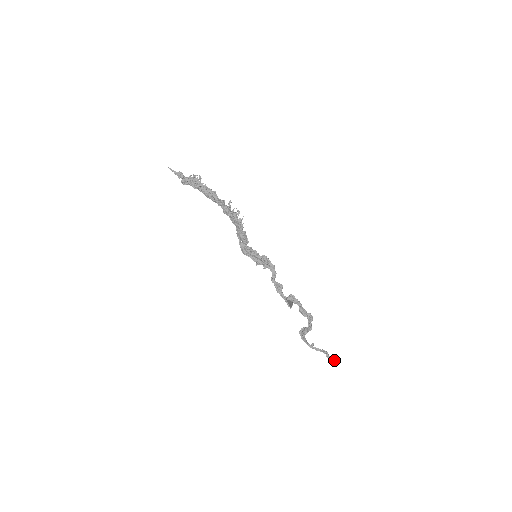
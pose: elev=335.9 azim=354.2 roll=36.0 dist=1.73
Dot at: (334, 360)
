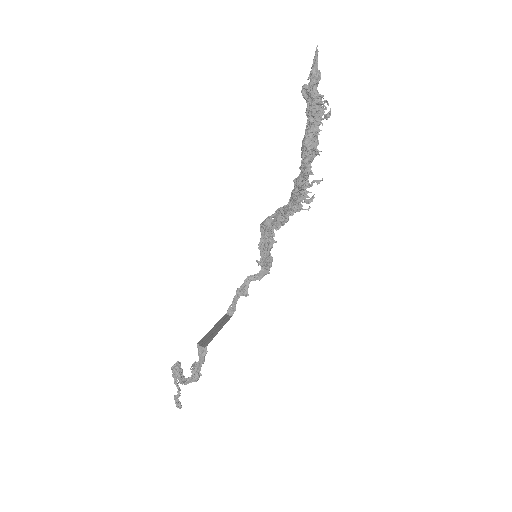
Dot at: (176, 405)
